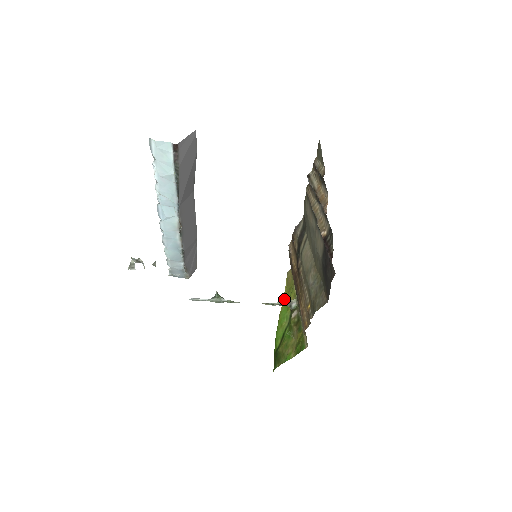
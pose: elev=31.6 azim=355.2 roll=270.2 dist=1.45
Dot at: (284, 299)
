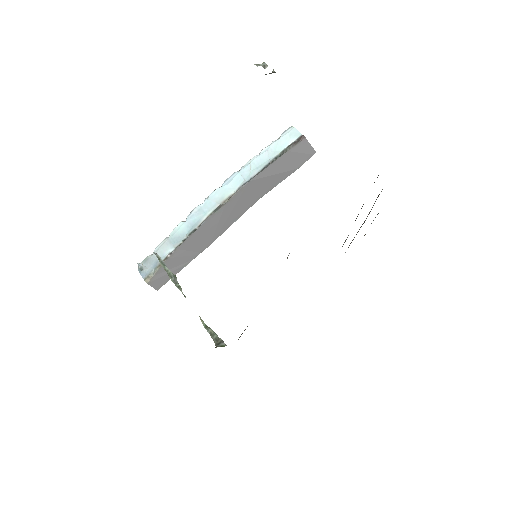
Dot at: occluded
